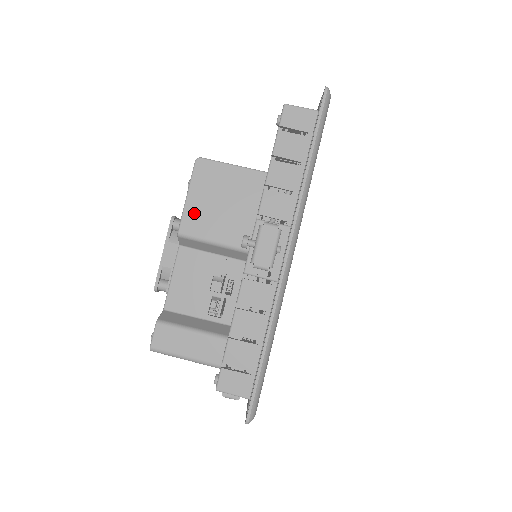
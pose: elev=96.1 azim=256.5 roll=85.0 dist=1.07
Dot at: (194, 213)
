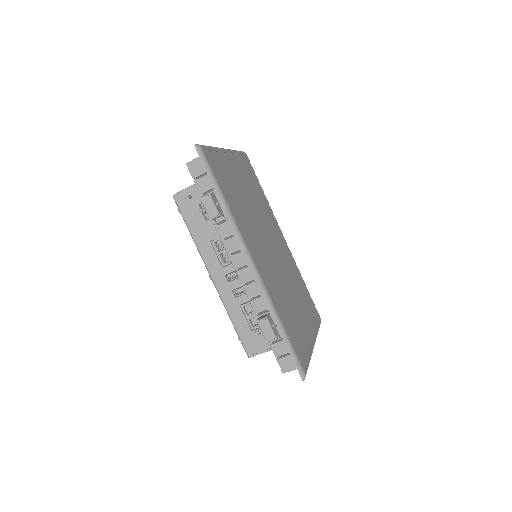
Dot at: occluded
